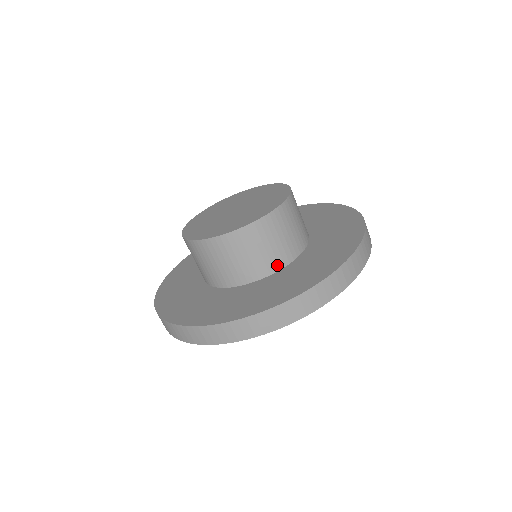
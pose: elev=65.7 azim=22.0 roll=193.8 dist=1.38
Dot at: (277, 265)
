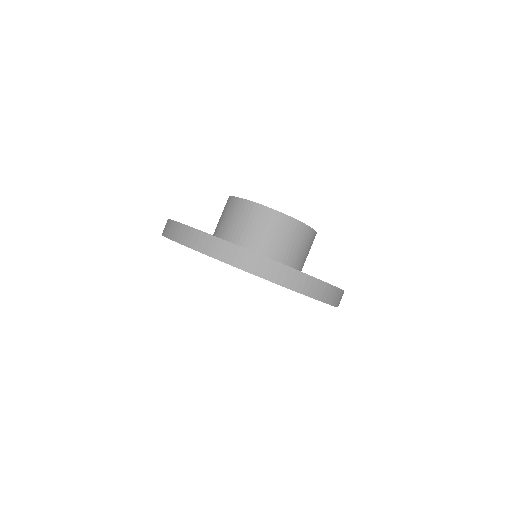
Dot at: (285, 261)
